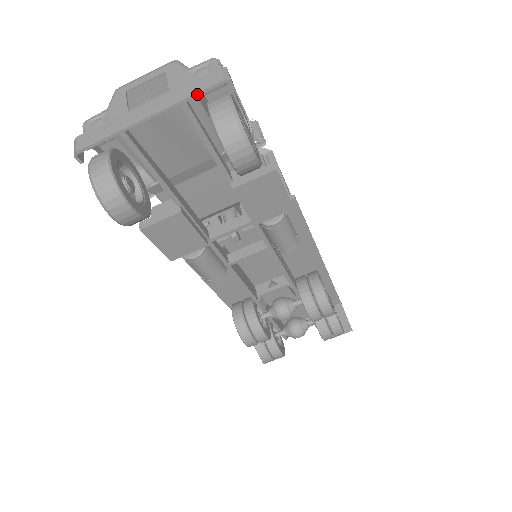
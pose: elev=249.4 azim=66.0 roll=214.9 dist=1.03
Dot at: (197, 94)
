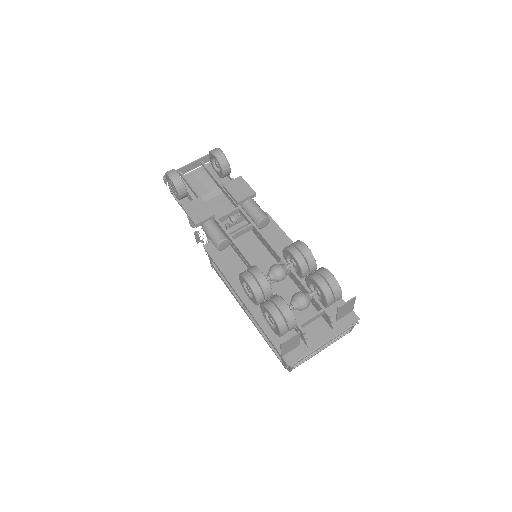
Dot at: (206, 156)
